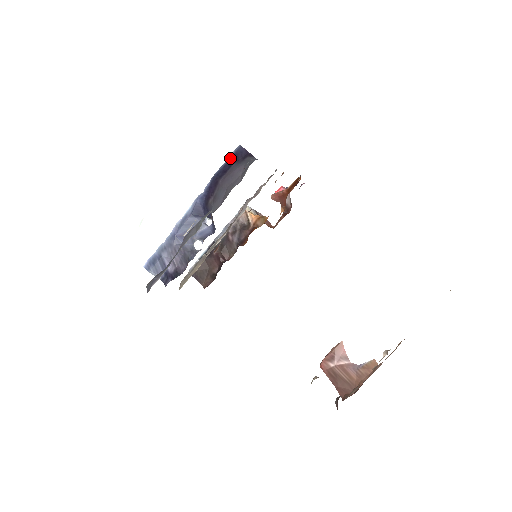
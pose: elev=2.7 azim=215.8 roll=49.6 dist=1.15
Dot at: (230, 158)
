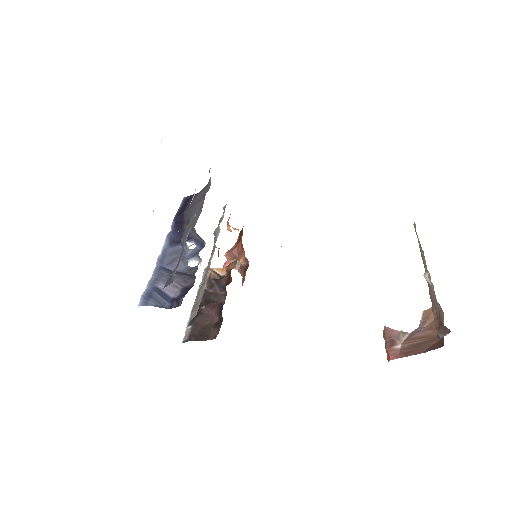
Dot at: (182, 205)
